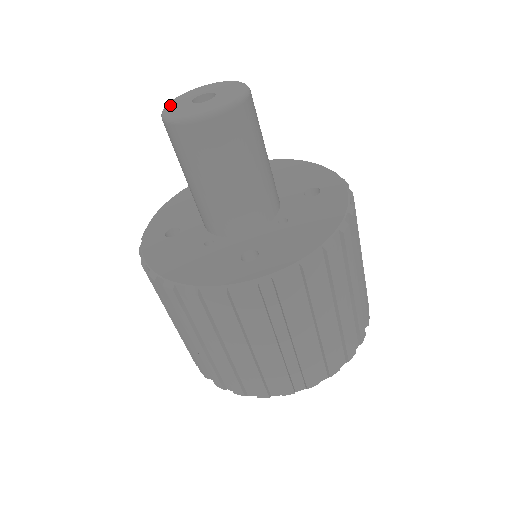
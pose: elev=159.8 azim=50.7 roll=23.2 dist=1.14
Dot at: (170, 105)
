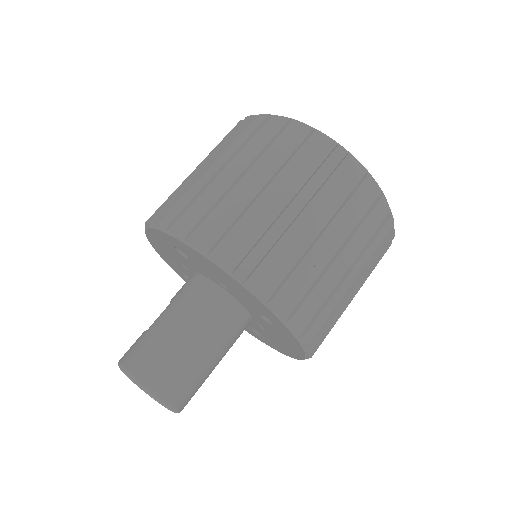
Dot at: occluded
